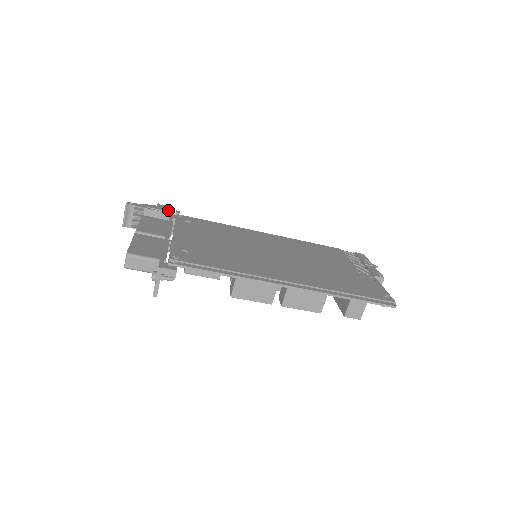
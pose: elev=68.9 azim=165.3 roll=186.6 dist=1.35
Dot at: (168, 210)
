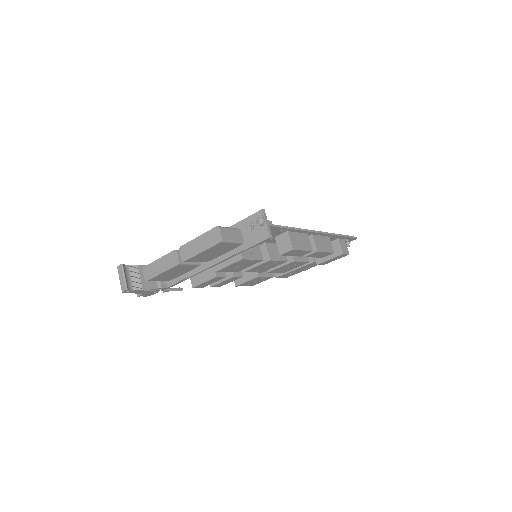
Dot at: occluded
